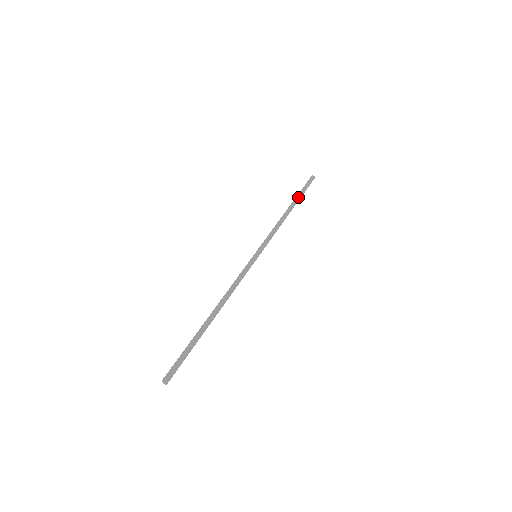
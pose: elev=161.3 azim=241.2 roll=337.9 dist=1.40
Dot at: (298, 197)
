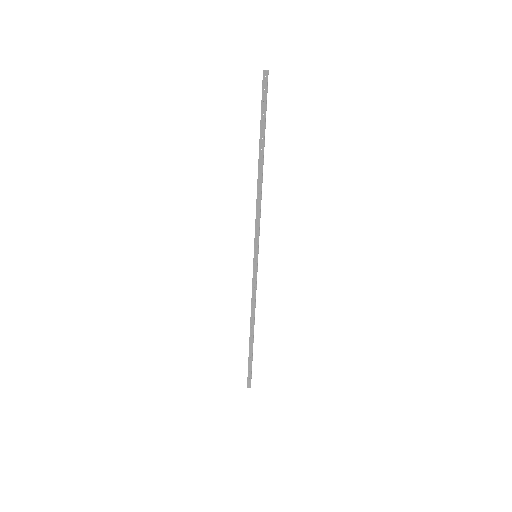
Dot at: (263, 138)
